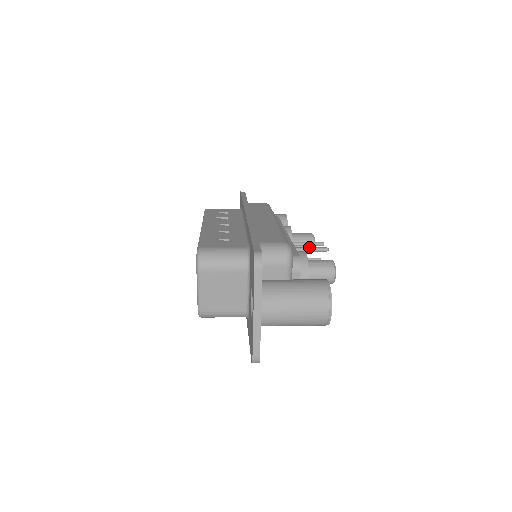
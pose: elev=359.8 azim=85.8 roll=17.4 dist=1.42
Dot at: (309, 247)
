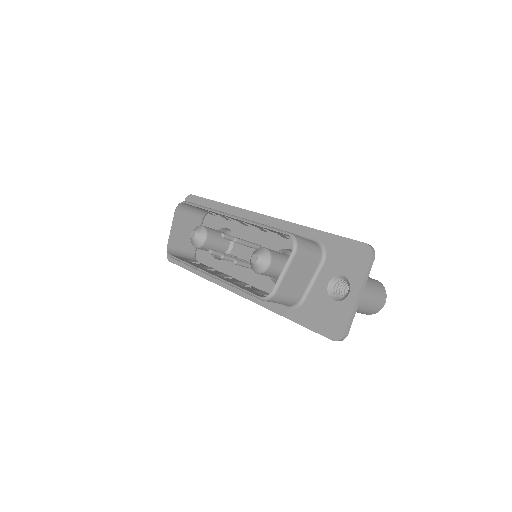
Dot at: occluded
